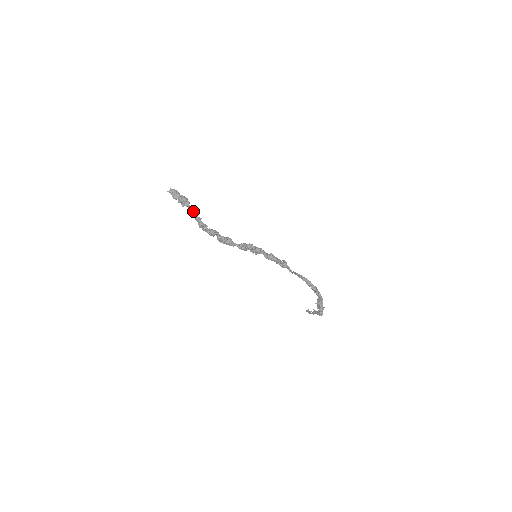
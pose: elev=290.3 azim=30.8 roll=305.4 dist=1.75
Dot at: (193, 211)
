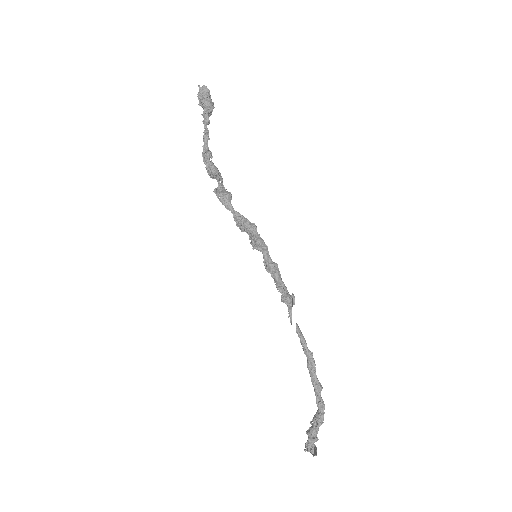
Dot at: (207, 124)
